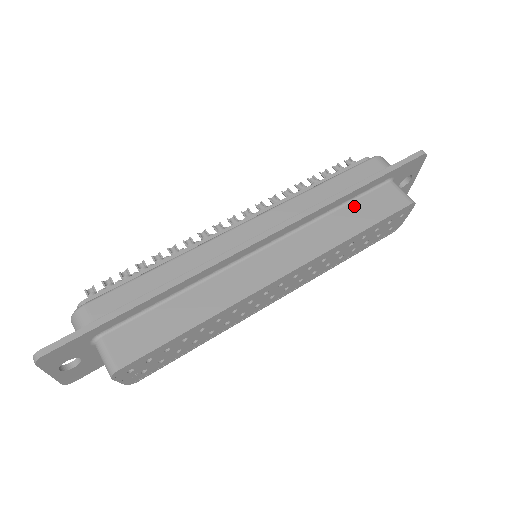
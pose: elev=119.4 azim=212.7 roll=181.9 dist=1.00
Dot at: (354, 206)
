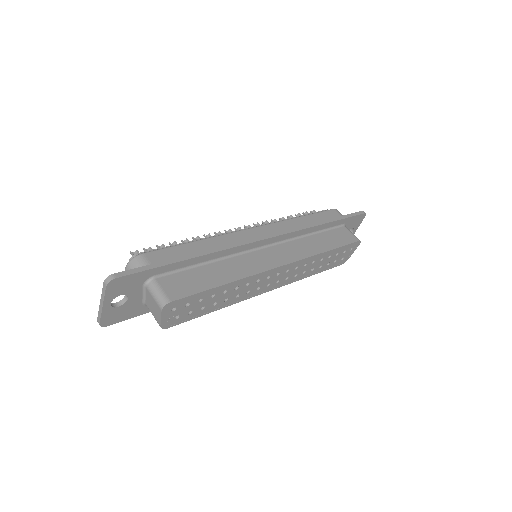
Dot at: (324, 235)
